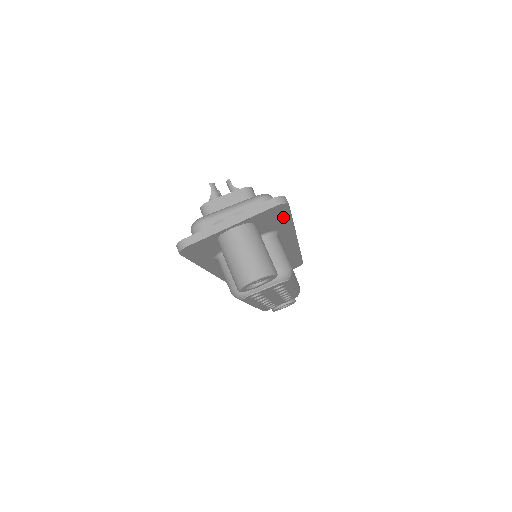
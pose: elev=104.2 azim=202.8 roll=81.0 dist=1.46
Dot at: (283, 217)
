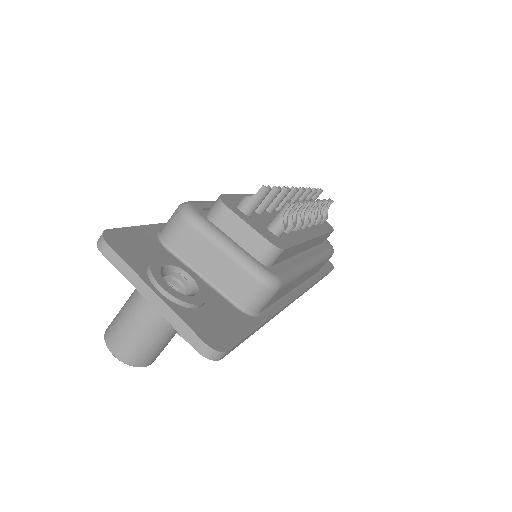
Dot at: occluded
